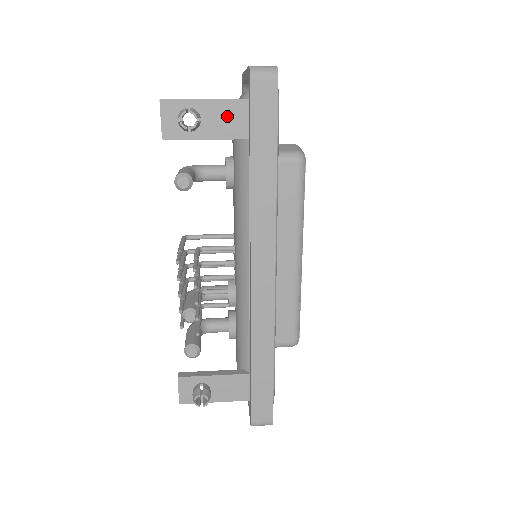
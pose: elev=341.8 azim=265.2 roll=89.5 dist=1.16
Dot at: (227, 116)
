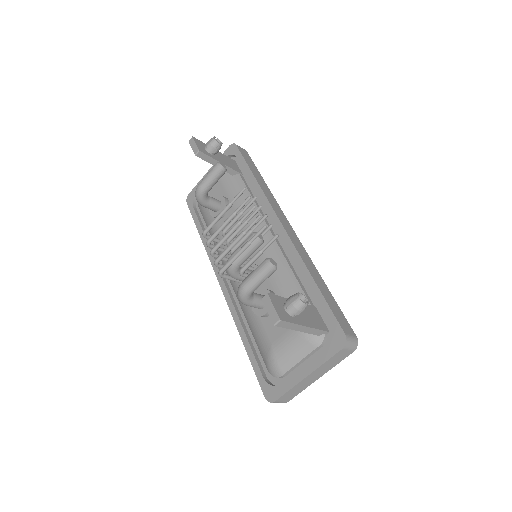
Dot at: (226, 159)
